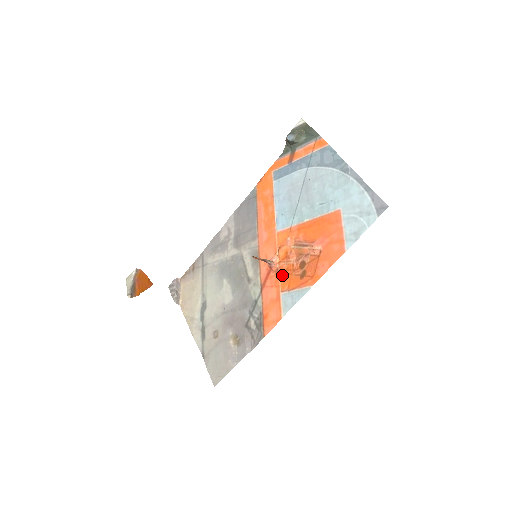
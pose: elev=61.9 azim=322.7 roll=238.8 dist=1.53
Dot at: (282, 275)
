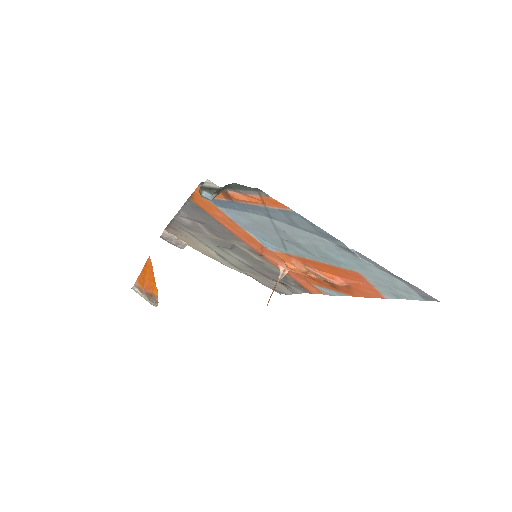
Dot at: (305, 277)
